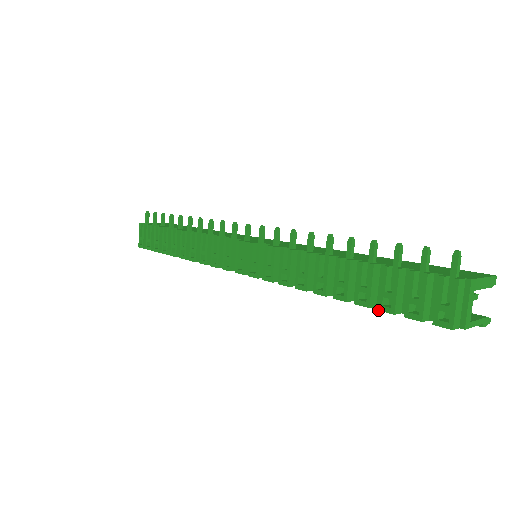
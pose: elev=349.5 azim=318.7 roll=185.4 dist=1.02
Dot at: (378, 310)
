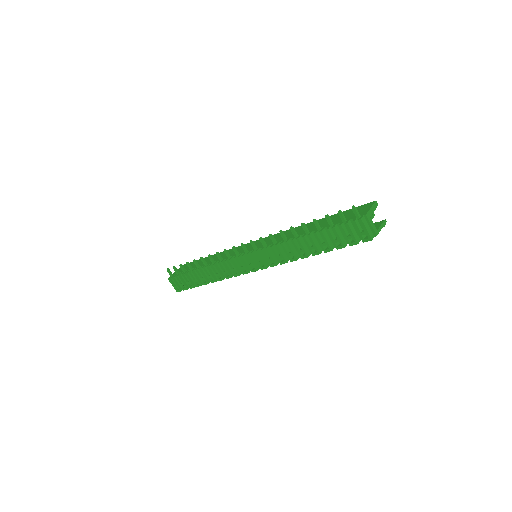
Dot at: occluded
